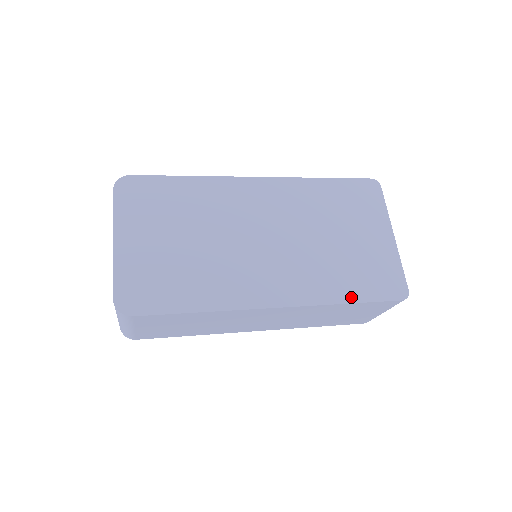
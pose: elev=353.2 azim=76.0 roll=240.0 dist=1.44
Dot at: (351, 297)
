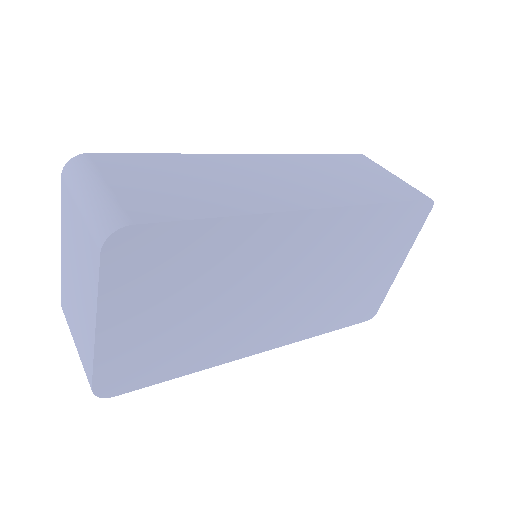
Dot at: (331, 328)
